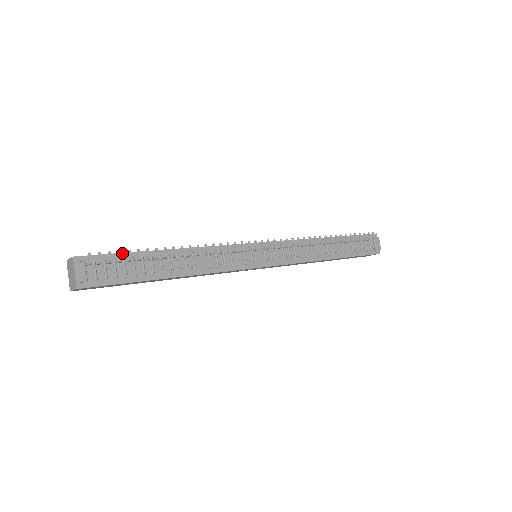
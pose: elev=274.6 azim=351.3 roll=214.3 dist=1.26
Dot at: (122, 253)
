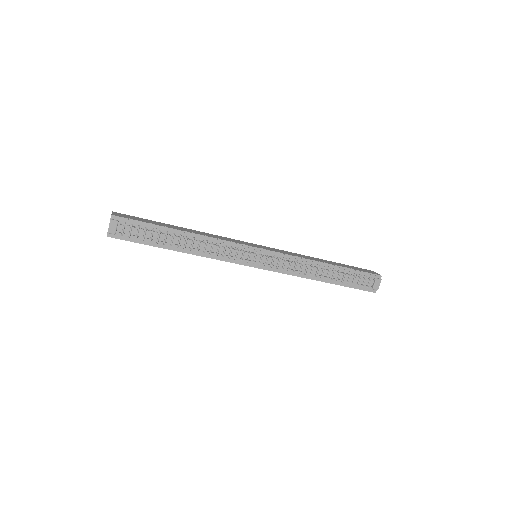
Dot at: (147, 223)
